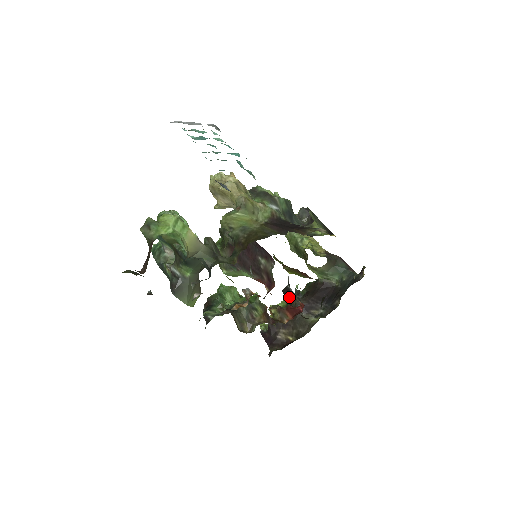
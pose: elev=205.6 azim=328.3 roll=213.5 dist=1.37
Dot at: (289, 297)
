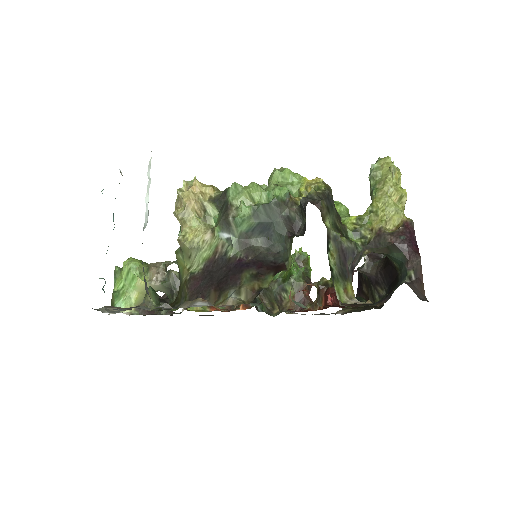
Dot at: occluded
